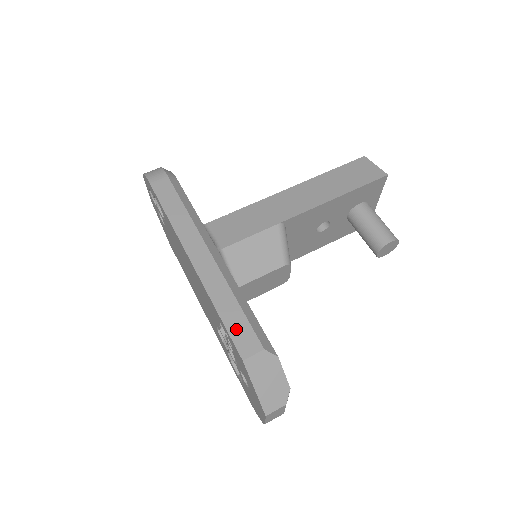
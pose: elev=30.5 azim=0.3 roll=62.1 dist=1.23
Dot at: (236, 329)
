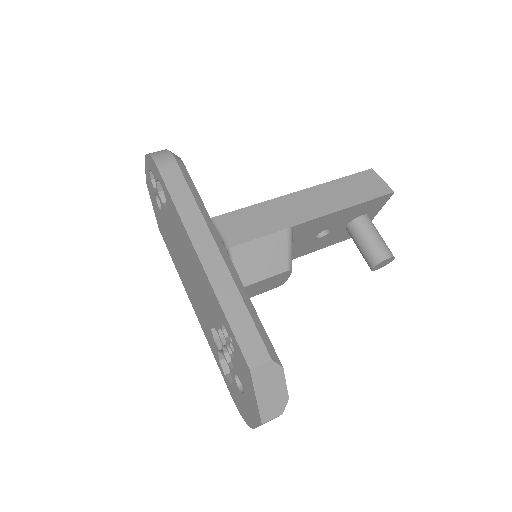
Dot at: (244, 336)
